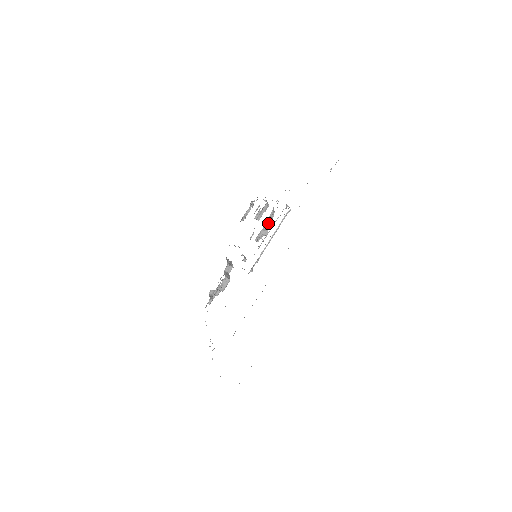
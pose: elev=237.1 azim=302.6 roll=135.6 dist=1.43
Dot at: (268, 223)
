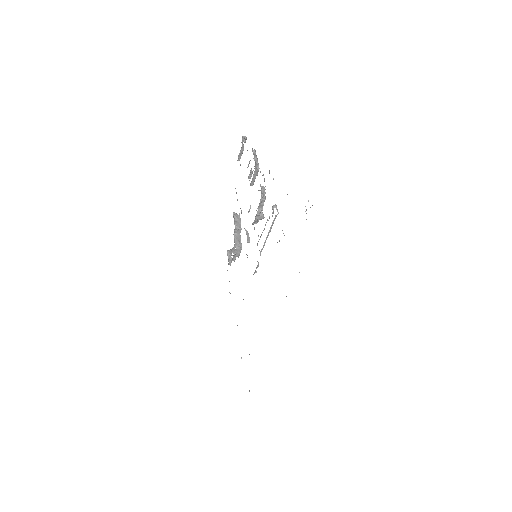
Dot at: (261, 208)
